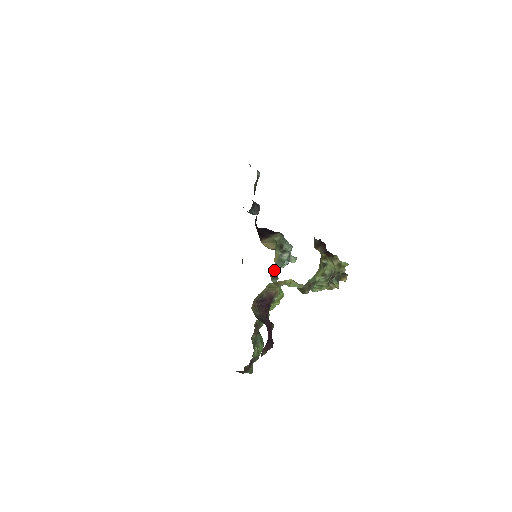
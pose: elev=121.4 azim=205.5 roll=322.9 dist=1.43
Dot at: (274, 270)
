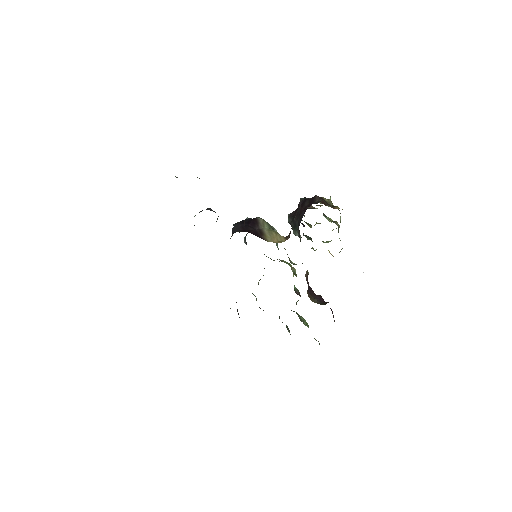
Dot at: occluded
